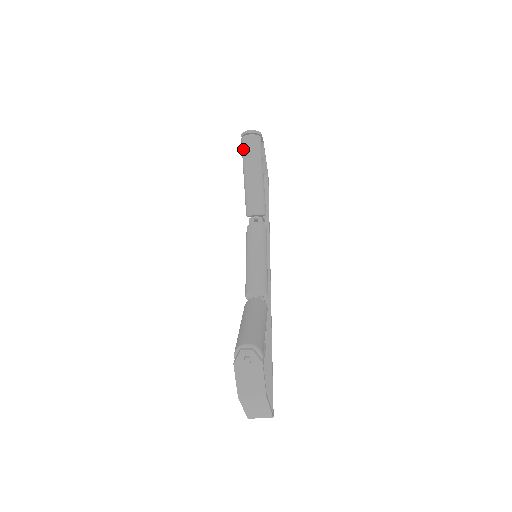
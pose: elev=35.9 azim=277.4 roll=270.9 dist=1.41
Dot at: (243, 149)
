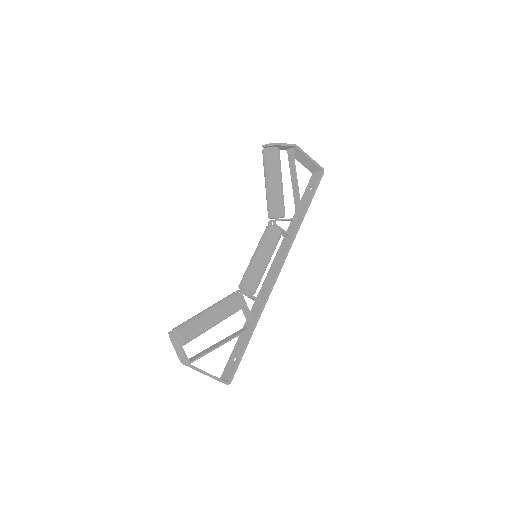
Dot at: occluded
